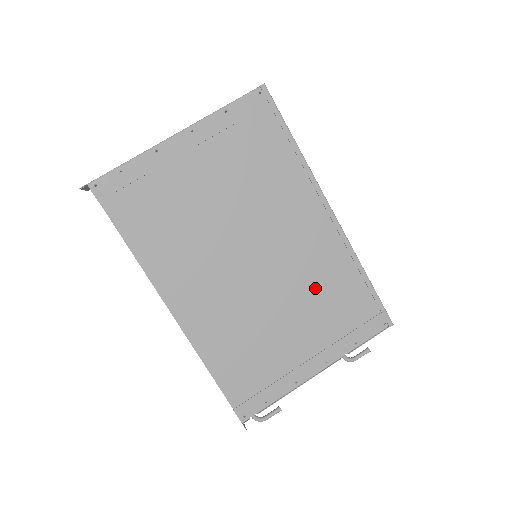
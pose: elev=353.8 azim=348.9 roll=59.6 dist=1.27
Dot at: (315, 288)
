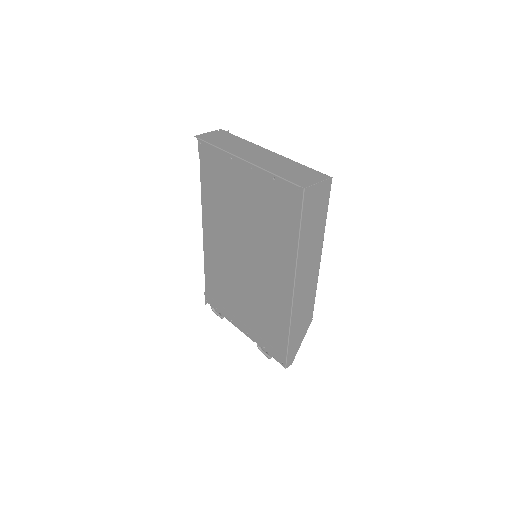
Dot at: (263, 305)
